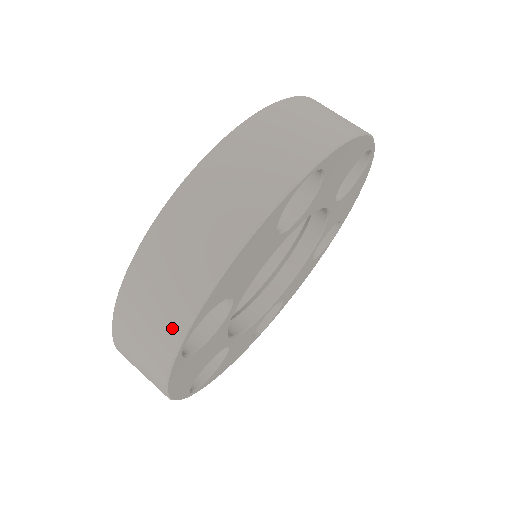
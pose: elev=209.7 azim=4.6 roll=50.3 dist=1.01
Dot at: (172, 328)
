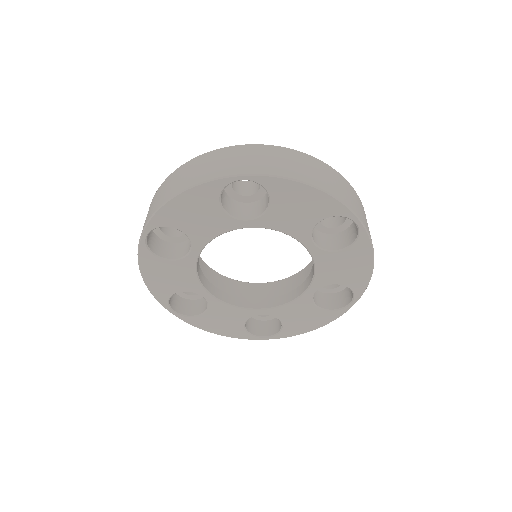
Dot at: (252, 168)
